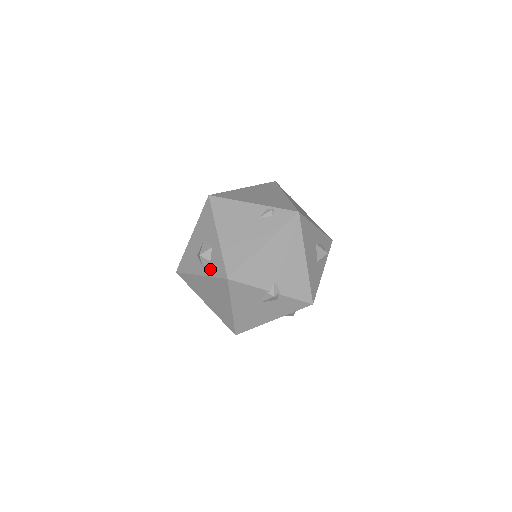
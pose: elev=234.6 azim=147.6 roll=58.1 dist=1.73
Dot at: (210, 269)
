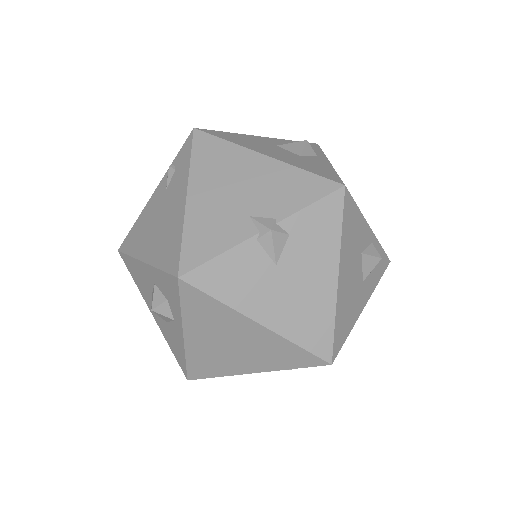
Dot at: (173, 307)
